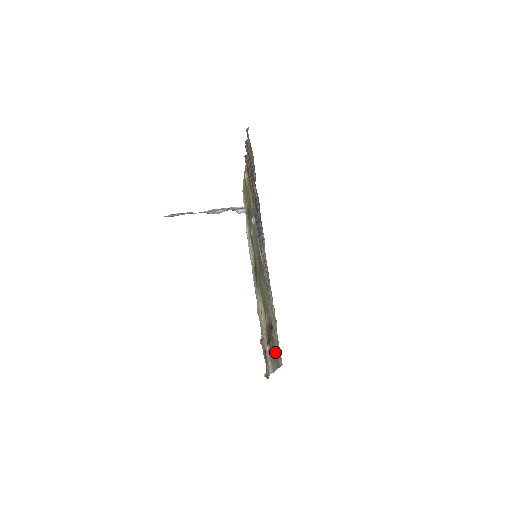
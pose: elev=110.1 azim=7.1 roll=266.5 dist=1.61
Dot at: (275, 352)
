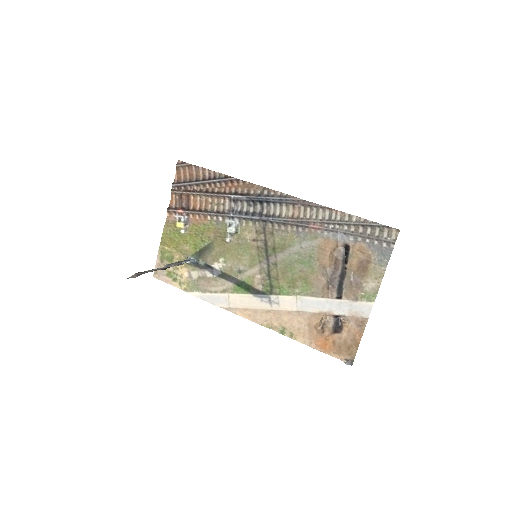
Dot at: (372, 256)
